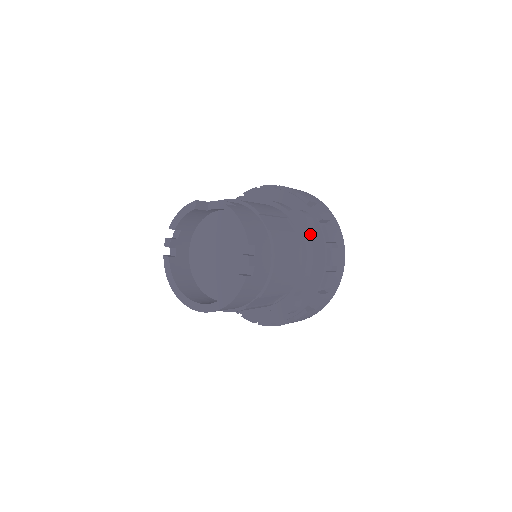
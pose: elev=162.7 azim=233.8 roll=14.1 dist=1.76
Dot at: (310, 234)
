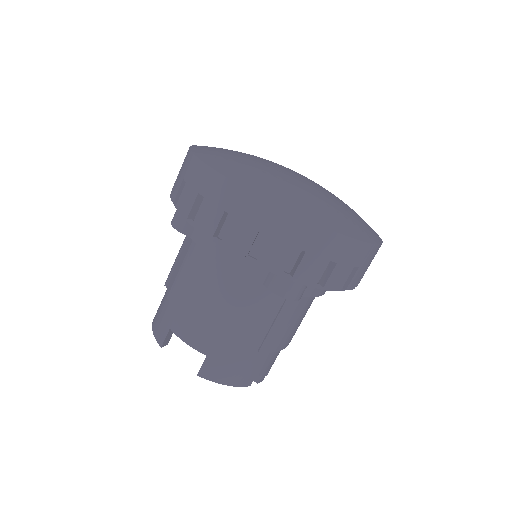
Dot at: occluded
